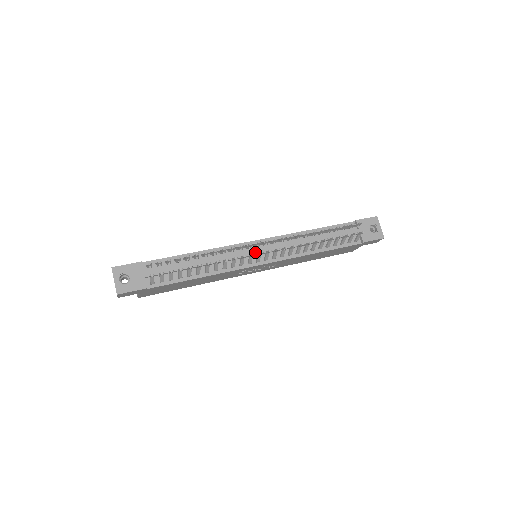
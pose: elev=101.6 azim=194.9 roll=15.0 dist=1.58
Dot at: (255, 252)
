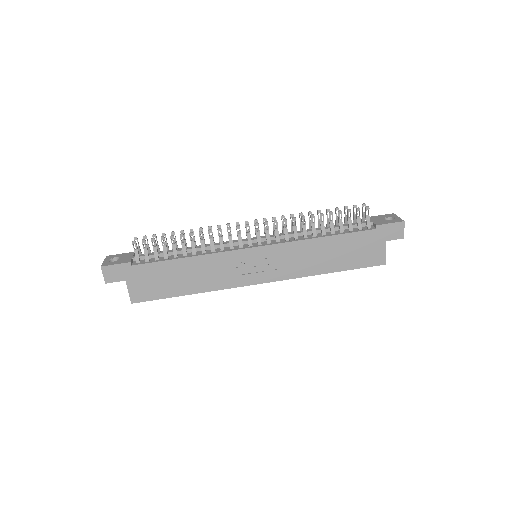
Dot at: occluded
